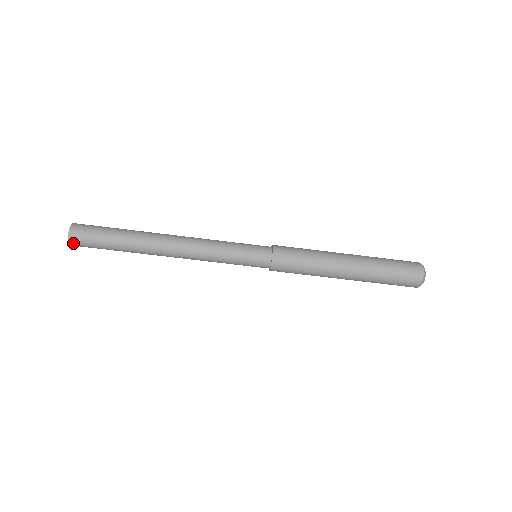
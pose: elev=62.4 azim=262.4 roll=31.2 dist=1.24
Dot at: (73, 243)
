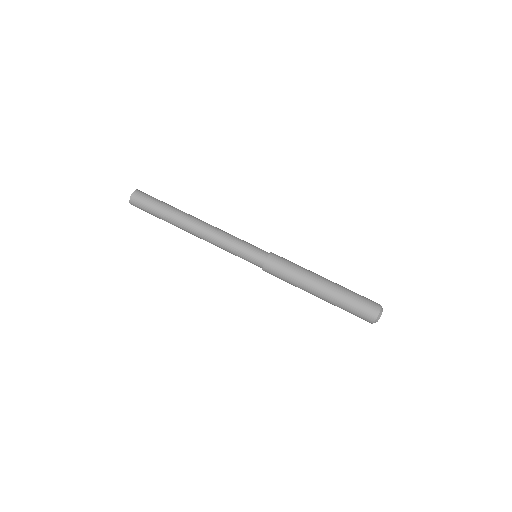
Dot at: (134, 196)
